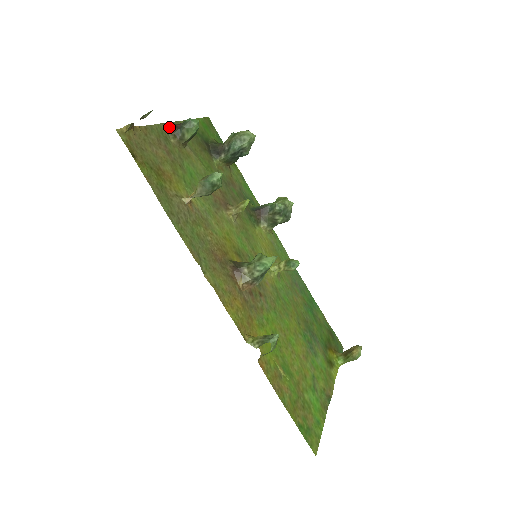
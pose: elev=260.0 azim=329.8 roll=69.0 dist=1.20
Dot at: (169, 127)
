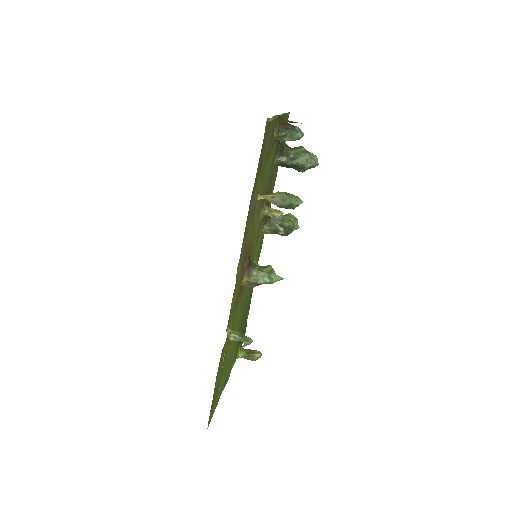
Dot at: (279, 121)
